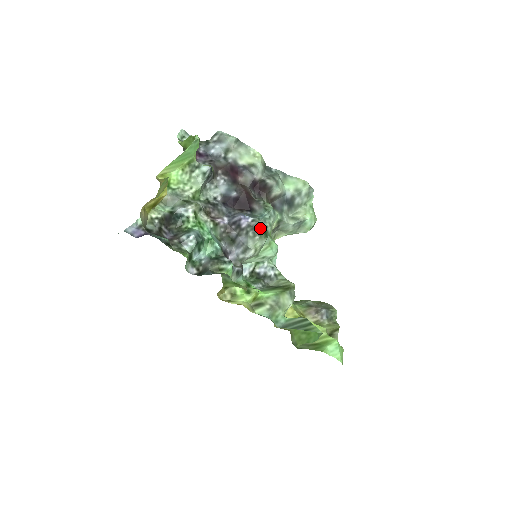
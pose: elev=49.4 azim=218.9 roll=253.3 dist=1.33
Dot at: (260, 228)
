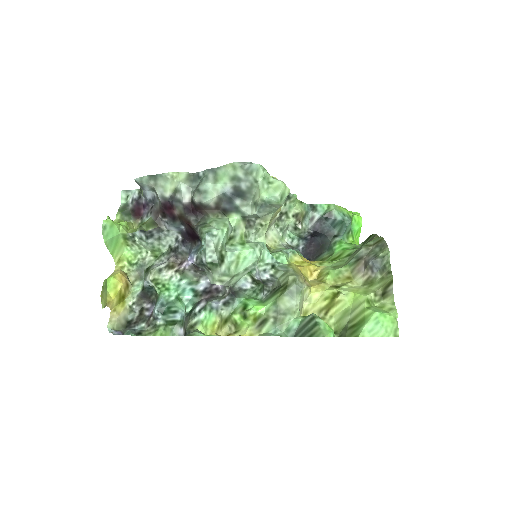
Dot at: (205, 263)
